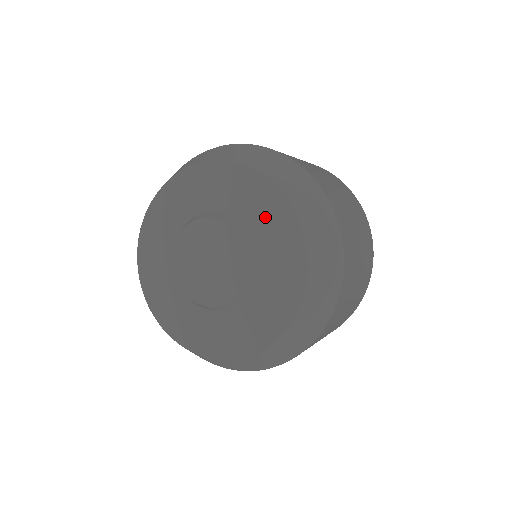
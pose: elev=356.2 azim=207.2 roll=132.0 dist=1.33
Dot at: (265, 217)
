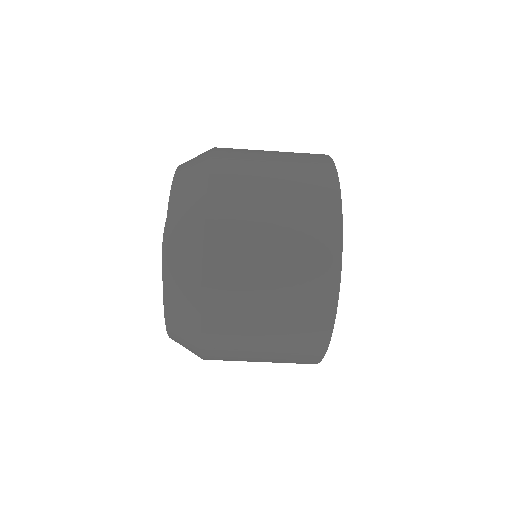
Dot at: occluded
